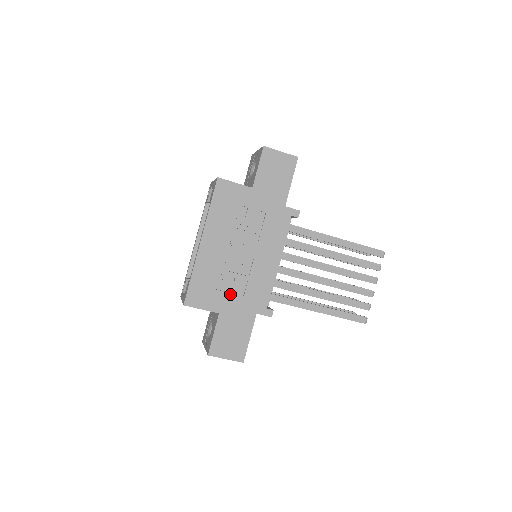
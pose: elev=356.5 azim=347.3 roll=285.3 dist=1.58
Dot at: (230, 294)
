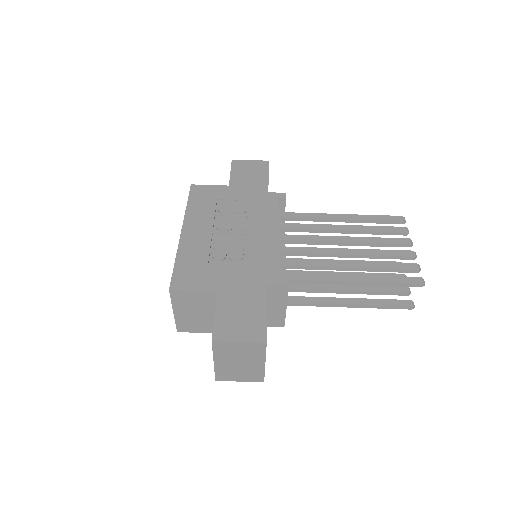
Dot at: (227, 271)
